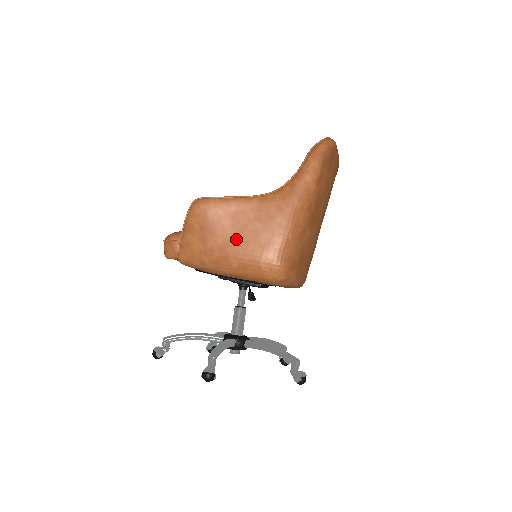
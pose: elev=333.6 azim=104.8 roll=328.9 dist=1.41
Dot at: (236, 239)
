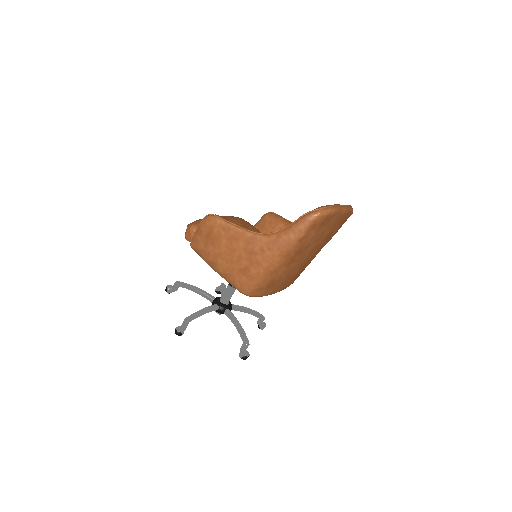
Dot at: (226, 255)
